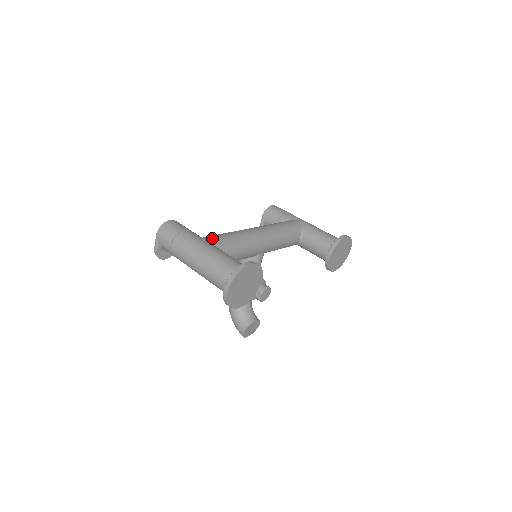
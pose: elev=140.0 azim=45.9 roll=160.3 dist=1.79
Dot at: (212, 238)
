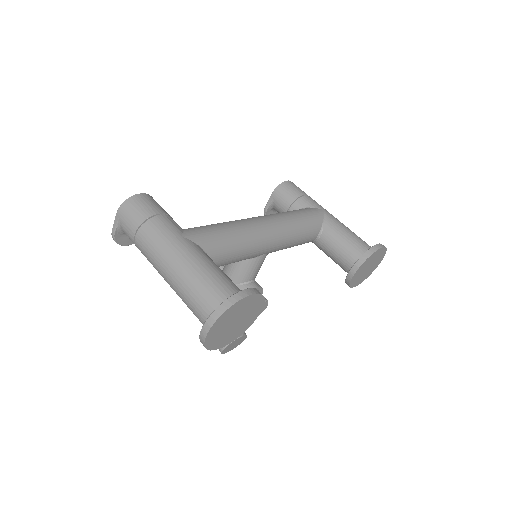
Dot at: (198, 233)
